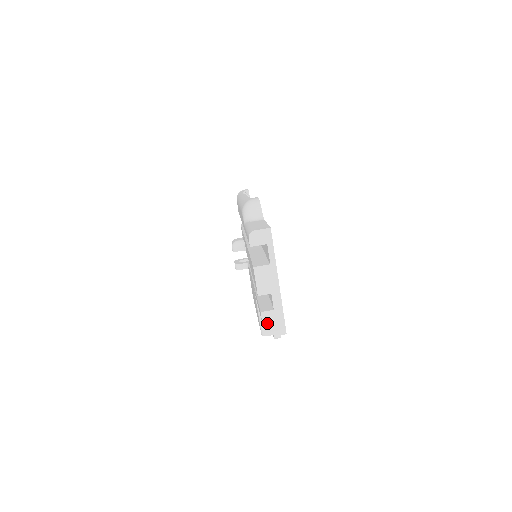
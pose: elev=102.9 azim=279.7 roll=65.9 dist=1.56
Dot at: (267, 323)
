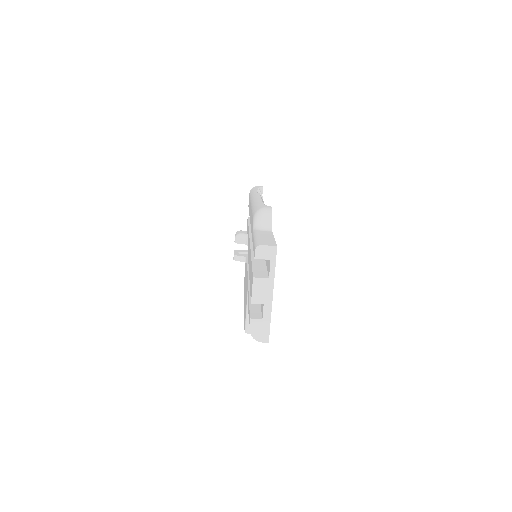
Dot at: (253, 329)
